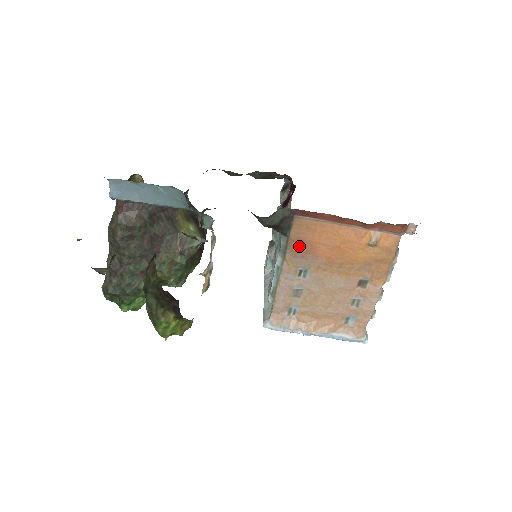
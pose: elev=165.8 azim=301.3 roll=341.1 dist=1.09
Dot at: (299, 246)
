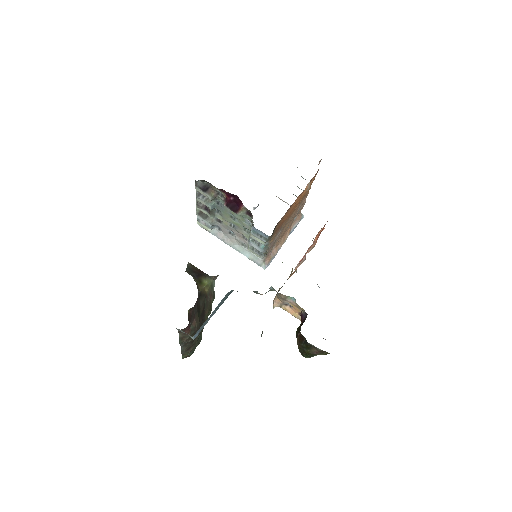
Dot at: (277, 230)
